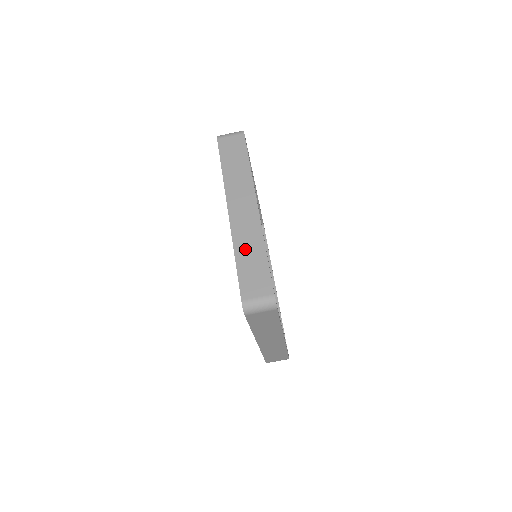
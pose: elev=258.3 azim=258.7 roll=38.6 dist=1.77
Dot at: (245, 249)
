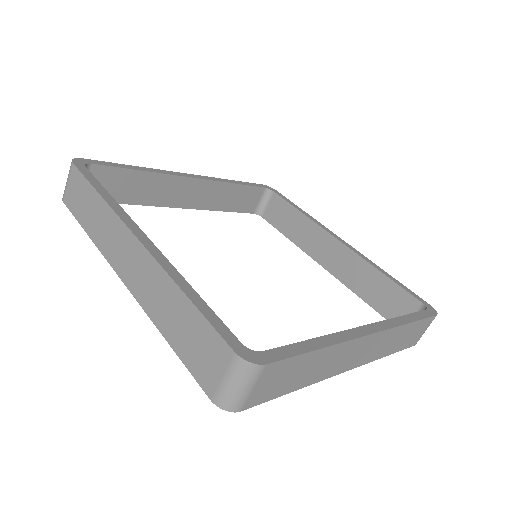
Dot at: (164, 315)
